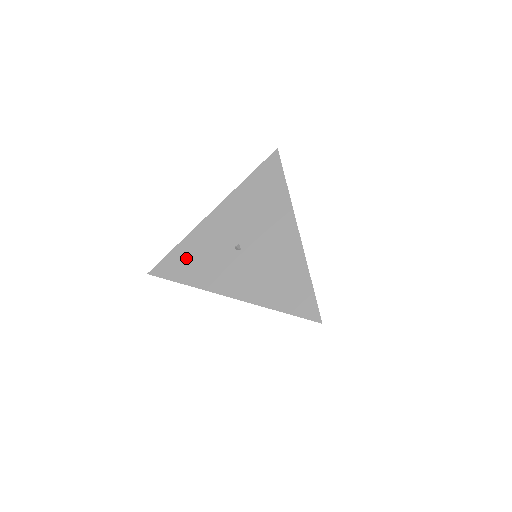
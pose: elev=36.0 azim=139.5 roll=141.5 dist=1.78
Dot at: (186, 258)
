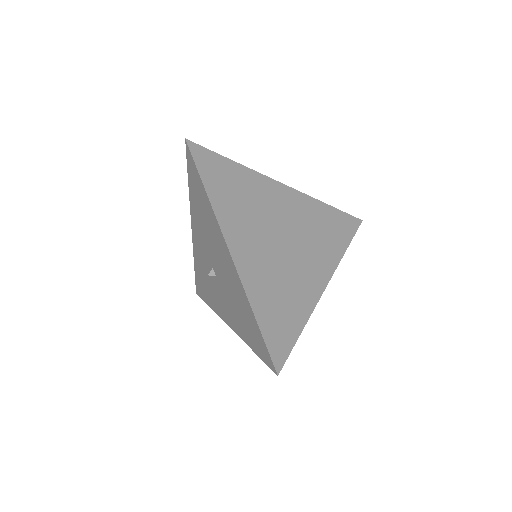
Dot at: (201, 281)
